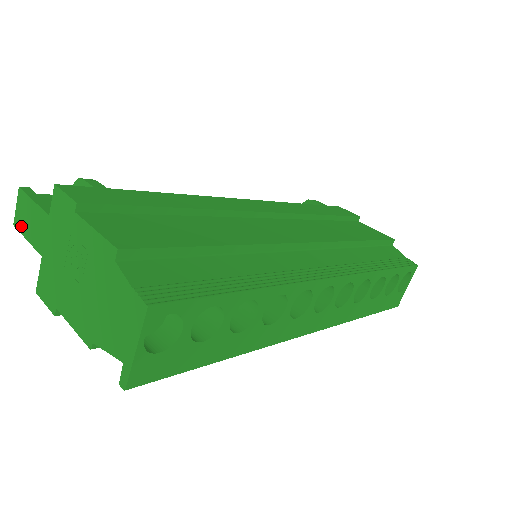
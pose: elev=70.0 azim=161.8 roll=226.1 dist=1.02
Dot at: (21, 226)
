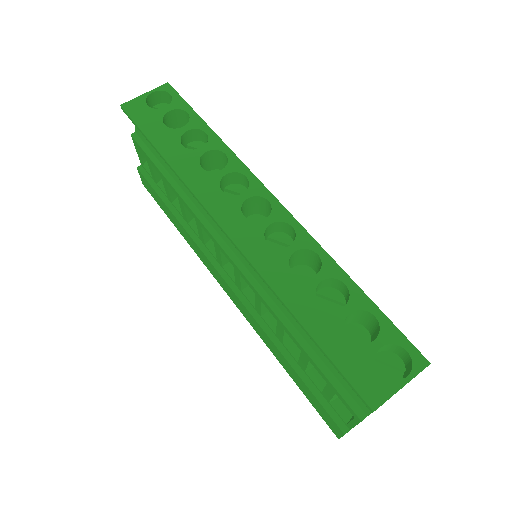
Dot at: occluded
